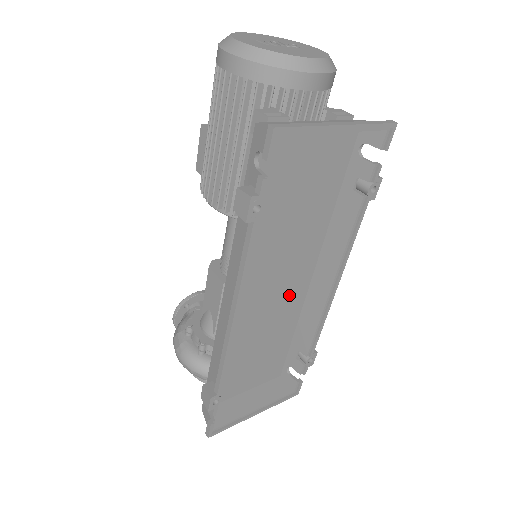
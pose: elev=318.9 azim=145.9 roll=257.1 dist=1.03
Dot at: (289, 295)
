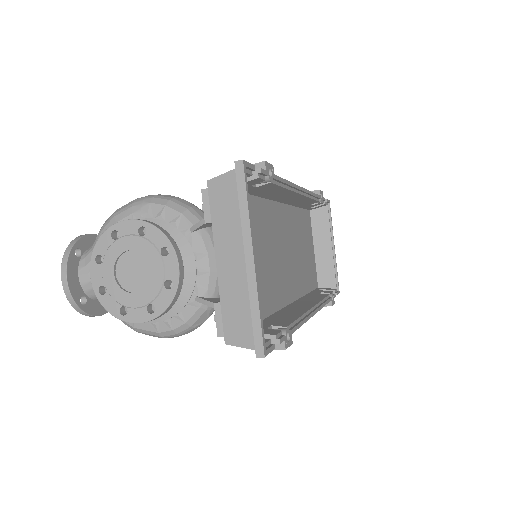
Dot at: (280, 281)
